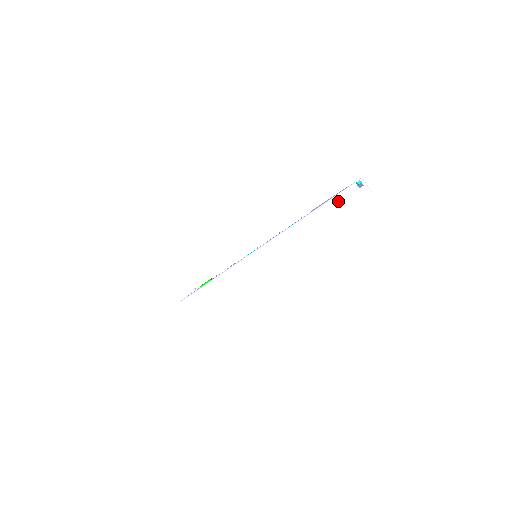
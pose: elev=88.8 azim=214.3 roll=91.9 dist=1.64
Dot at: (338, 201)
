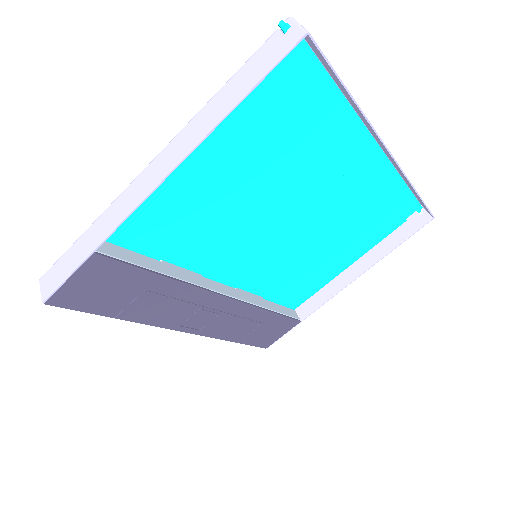
Dot at: (247, 70)
